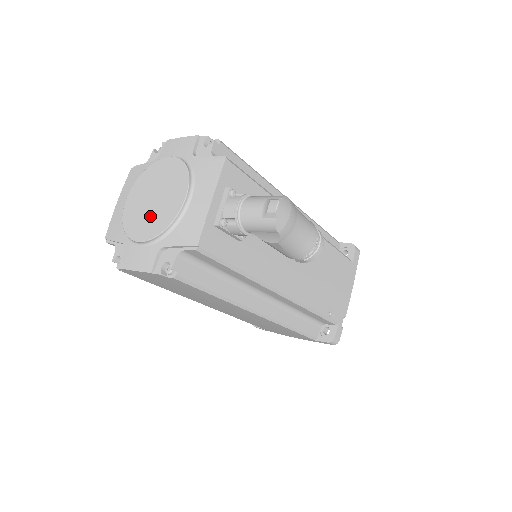
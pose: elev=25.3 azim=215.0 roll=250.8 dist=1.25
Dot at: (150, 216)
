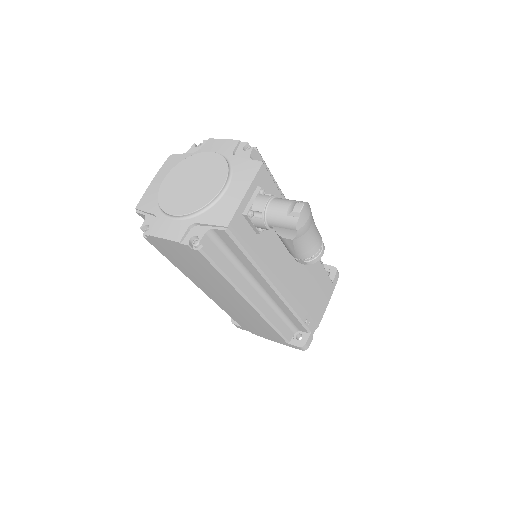
Dot at: (186, 196)
